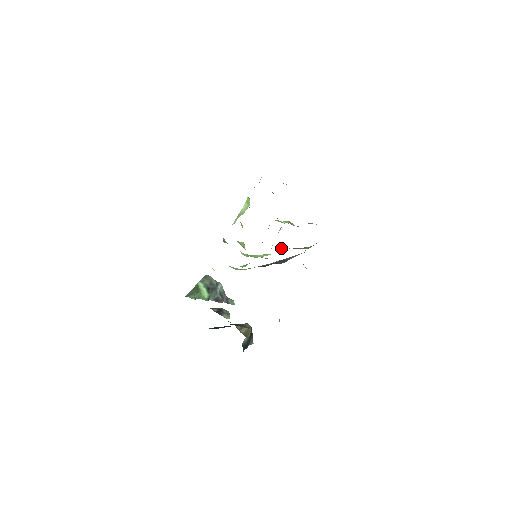
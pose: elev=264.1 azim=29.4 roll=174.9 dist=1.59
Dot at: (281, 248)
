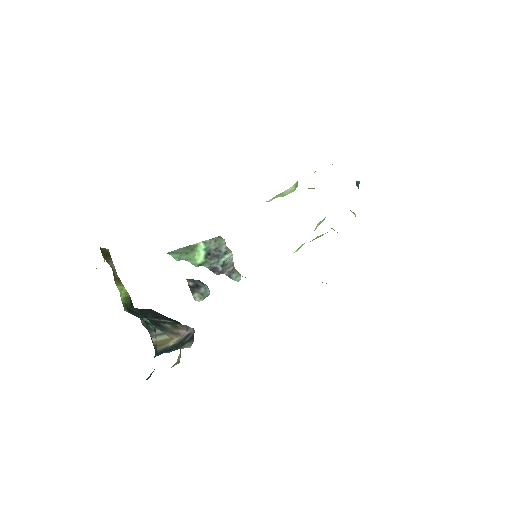
Dot at: occluded
